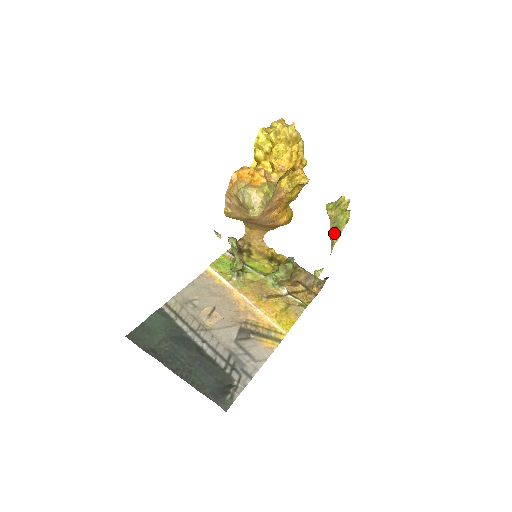
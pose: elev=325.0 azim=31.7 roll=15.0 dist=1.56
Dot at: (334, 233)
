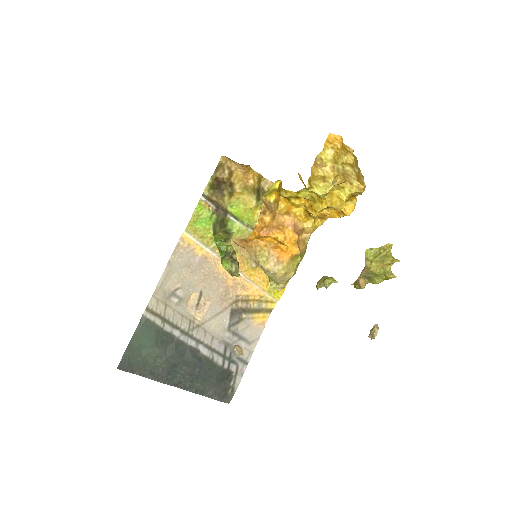
Dot at: (365, 280)
